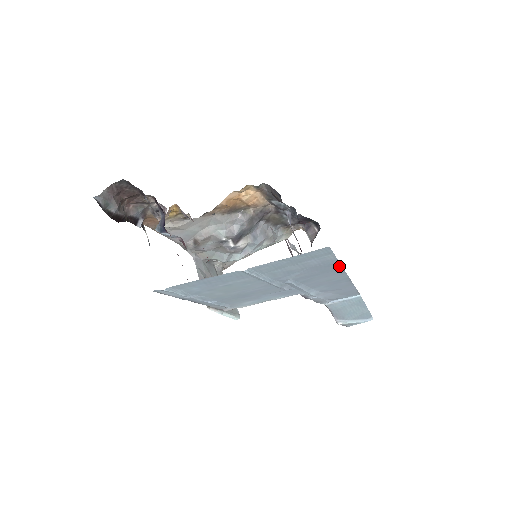
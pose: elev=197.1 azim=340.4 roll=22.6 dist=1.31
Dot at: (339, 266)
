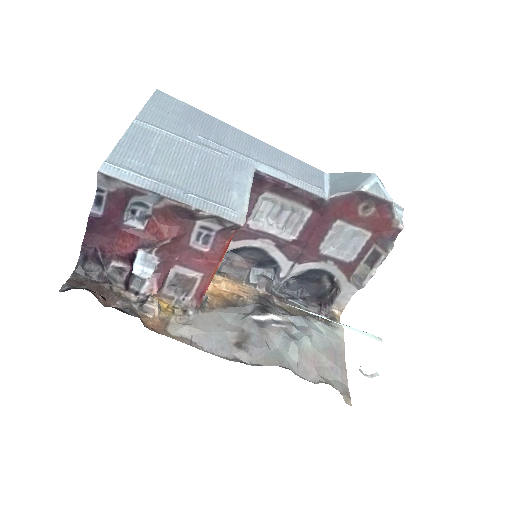
Dot at: (208, 116)
